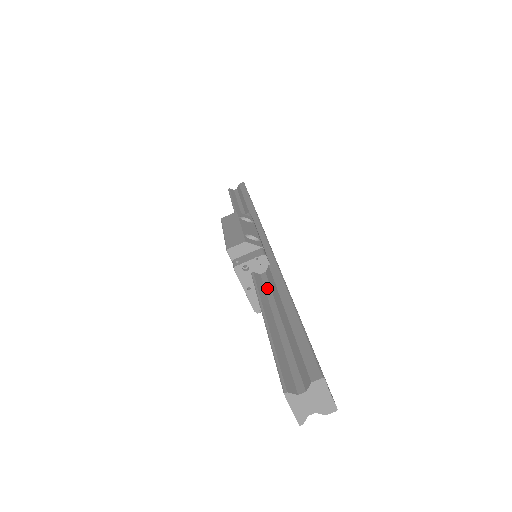
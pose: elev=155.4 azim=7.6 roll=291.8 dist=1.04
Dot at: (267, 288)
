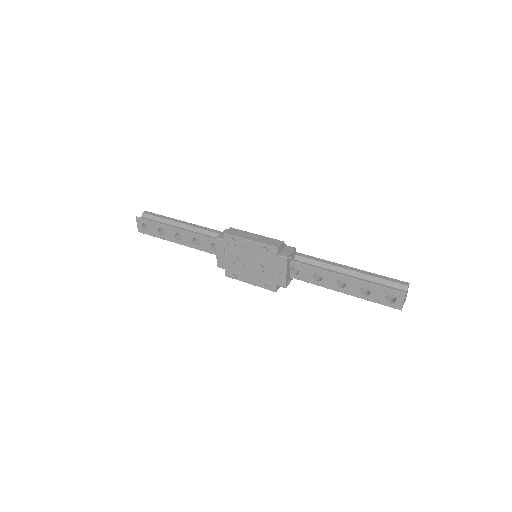
Dot at: occluded
